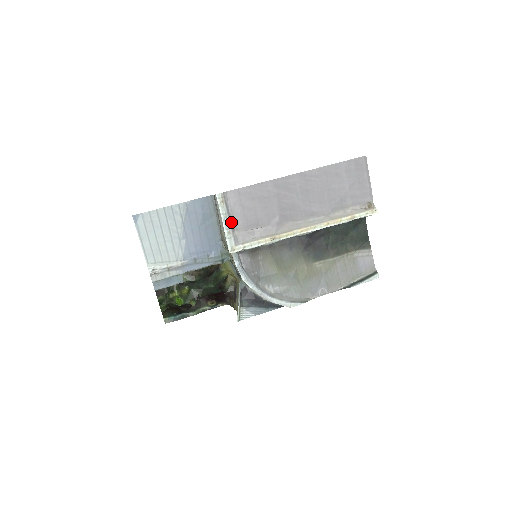
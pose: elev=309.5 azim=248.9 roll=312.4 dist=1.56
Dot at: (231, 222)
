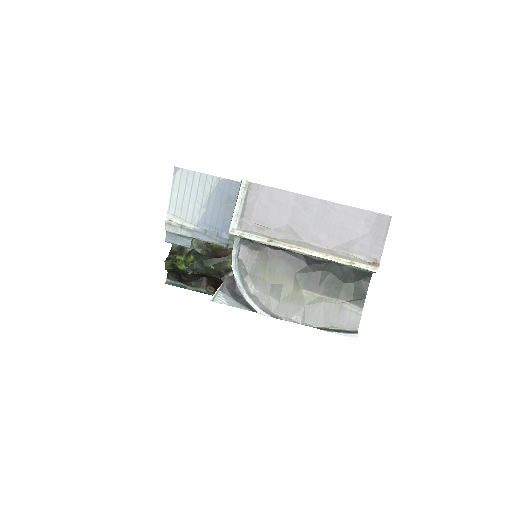
Dot at: (244, 209)
